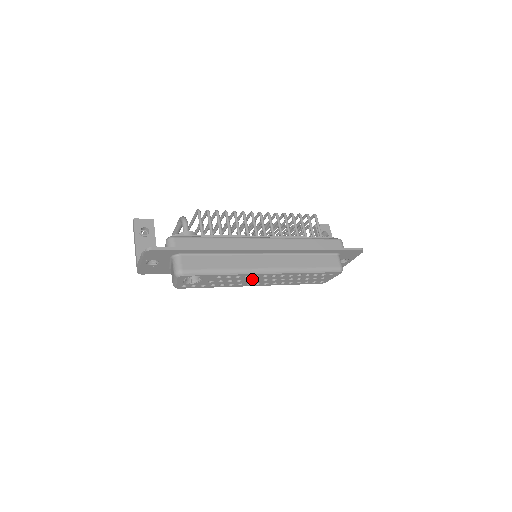
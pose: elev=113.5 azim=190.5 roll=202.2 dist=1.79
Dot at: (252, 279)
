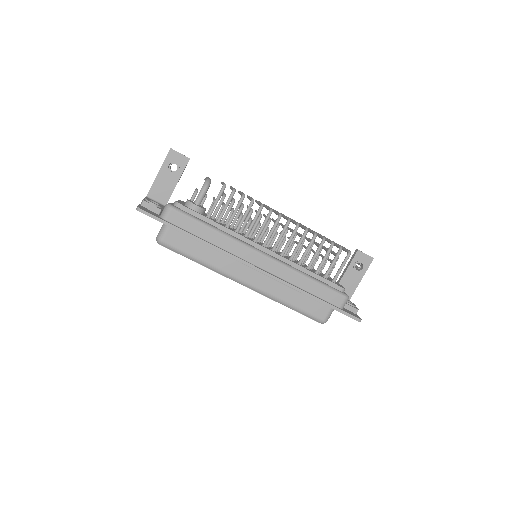
Dot at: occluded
